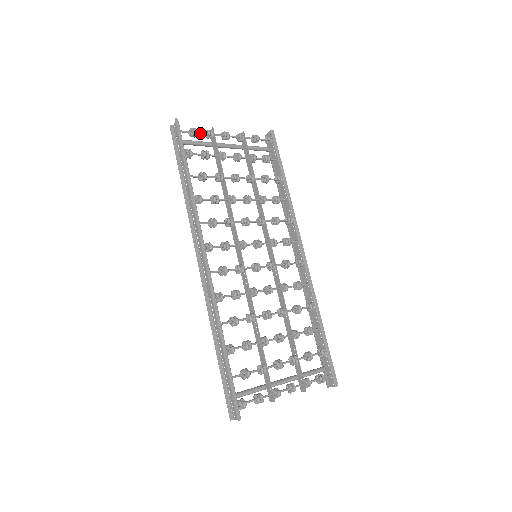
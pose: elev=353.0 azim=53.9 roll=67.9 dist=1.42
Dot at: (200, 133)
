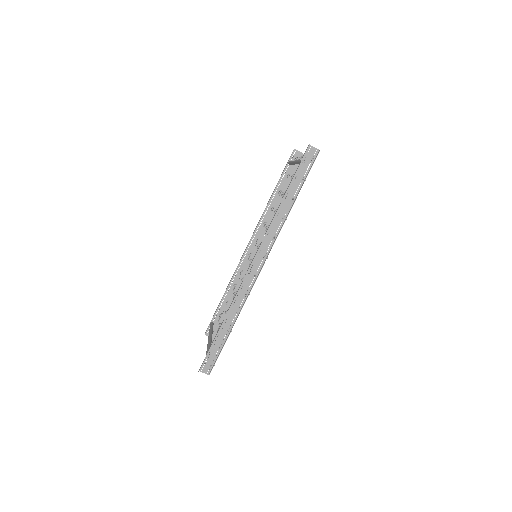
Dot at: occluded
